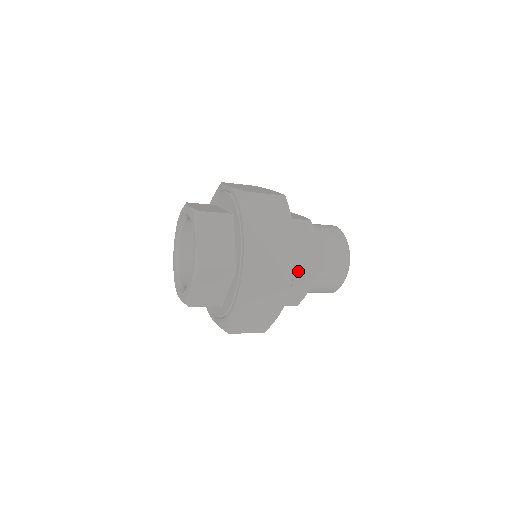
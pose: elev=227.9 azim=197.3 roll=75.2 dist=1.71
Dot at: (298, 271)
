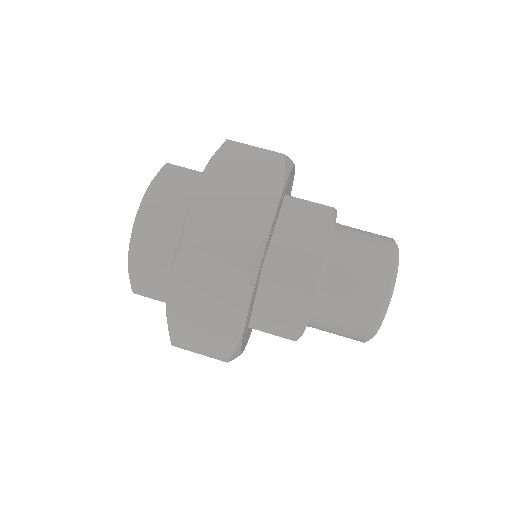
Dot at: (267, 332)
